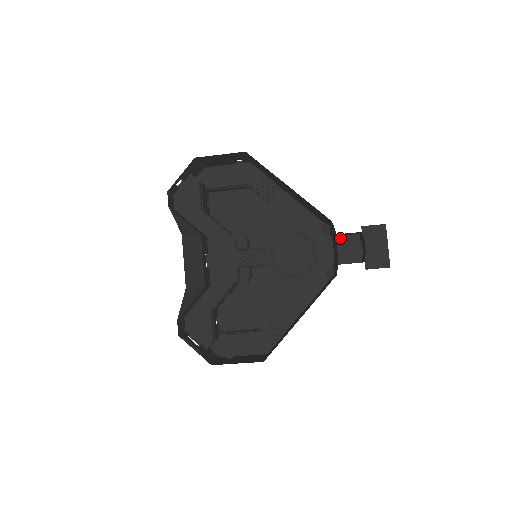
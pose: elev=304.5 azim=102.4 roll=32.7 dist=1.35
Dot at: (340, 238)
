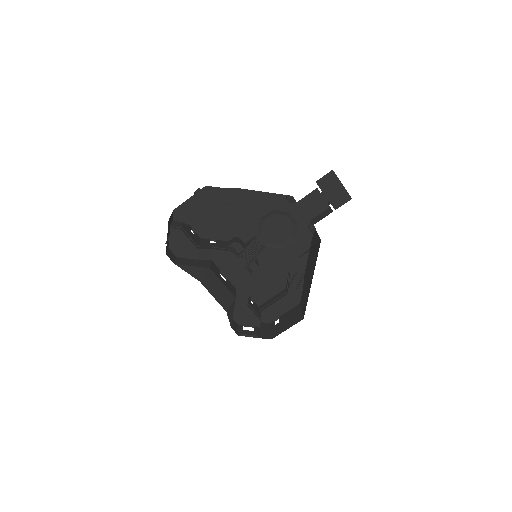
Dot at: (305, 199)
